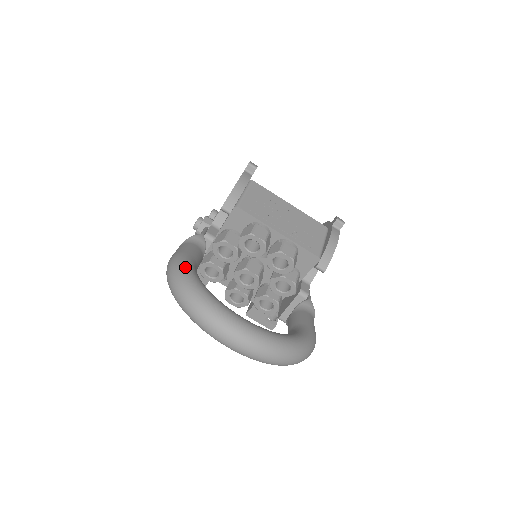
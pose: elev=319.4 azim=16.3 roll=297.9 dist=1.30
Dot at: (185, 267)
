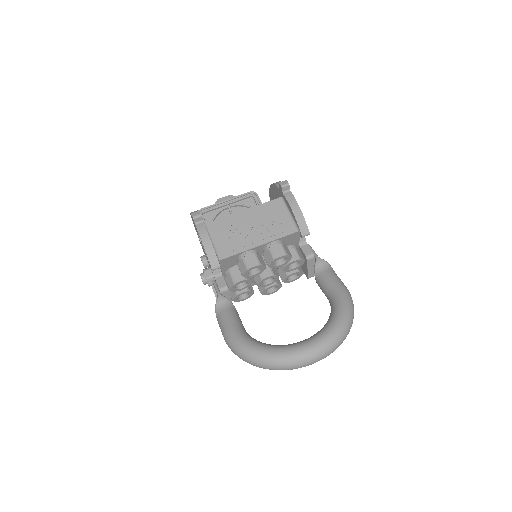
Dot at: (241, 344)
